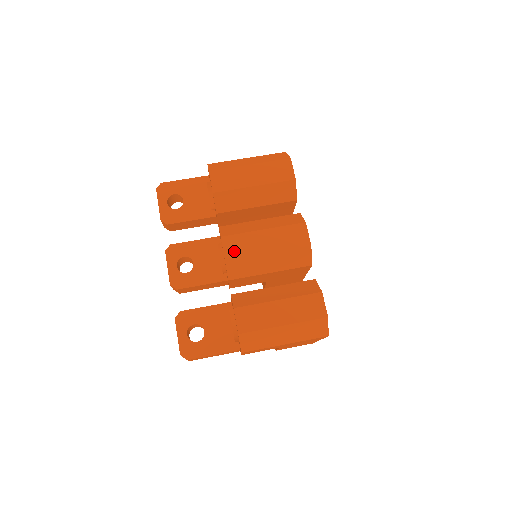
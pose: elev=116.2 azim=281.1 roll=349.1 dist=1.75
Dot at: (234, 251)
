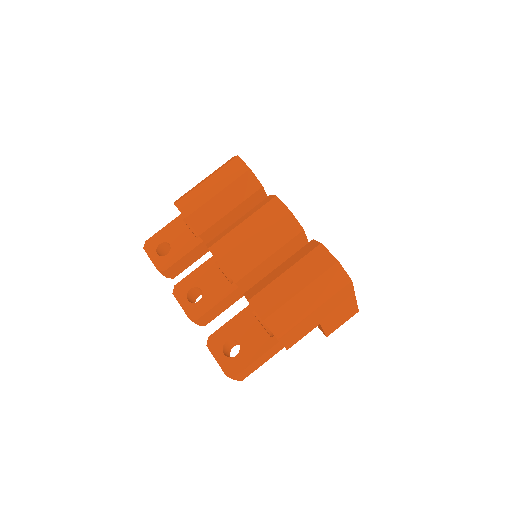
Dot at: (225, 253)
